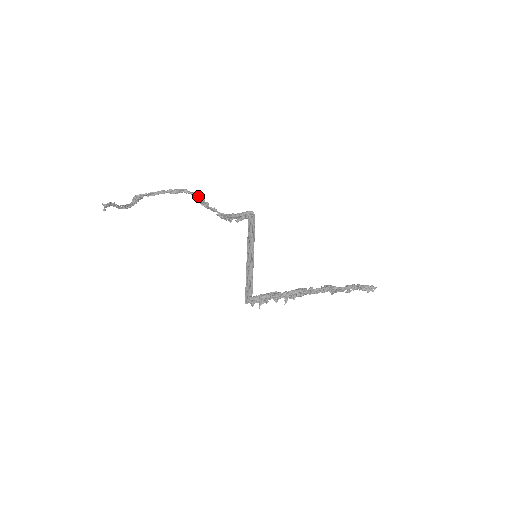
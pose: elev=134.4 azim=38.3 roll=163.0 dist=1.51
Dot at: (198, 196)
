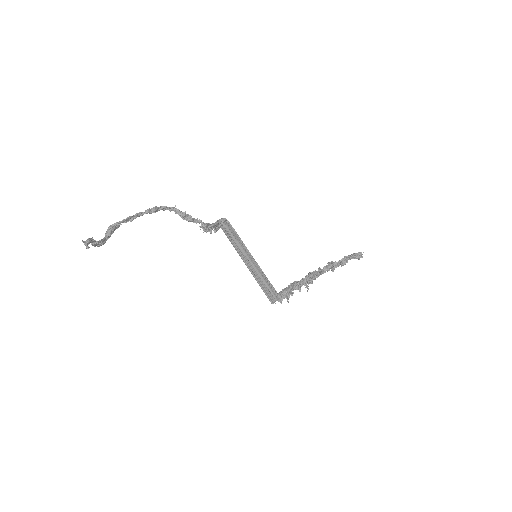
Dot at: (178, 210)
